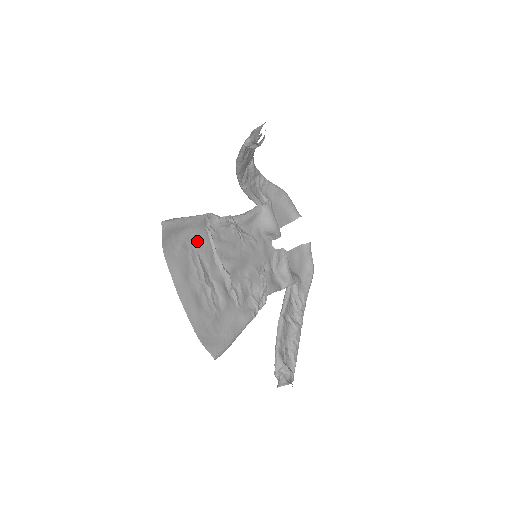
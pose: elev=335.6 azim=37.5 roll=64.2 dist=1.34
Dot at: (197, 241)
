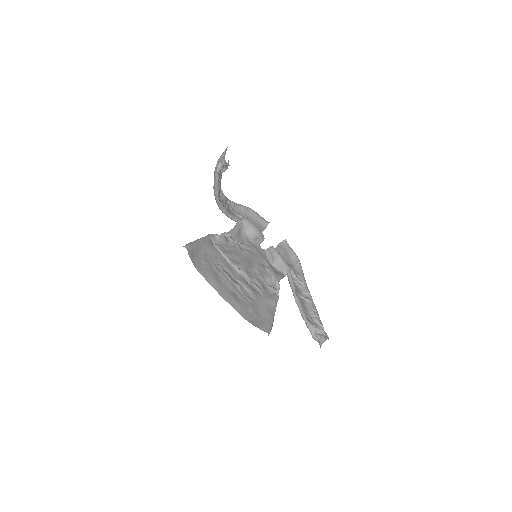
Dot at: (212, 255)
